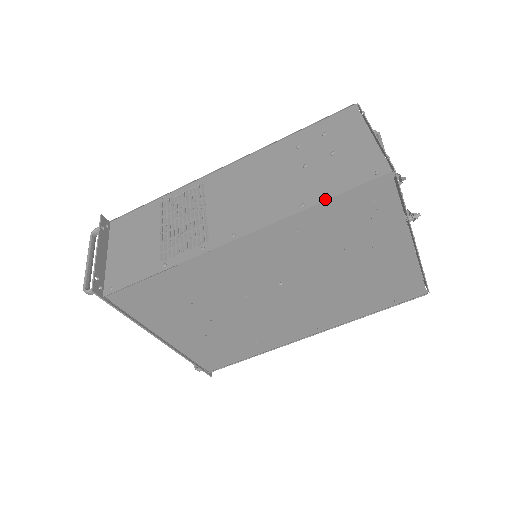
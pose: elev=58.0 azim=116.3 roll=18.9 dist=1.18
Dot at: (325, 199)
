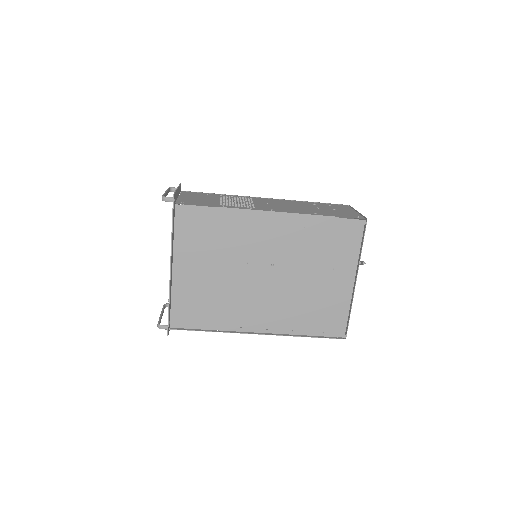
Dot at: (328, 215)
